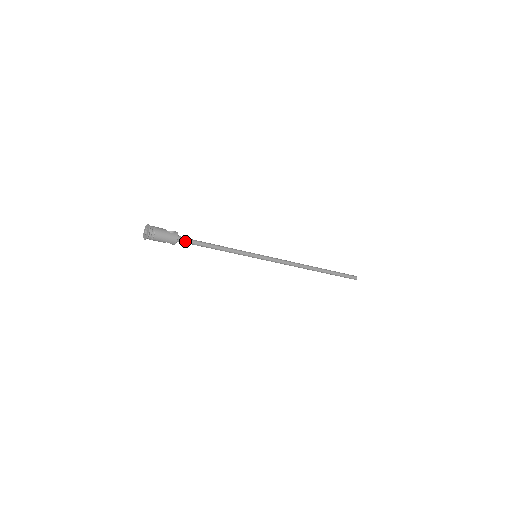
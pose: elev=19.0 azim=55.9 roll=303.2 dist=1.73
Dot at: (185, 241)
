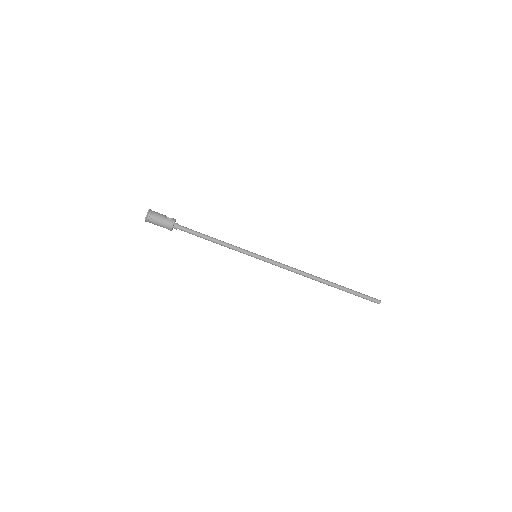
Dot at: (182, 229)
